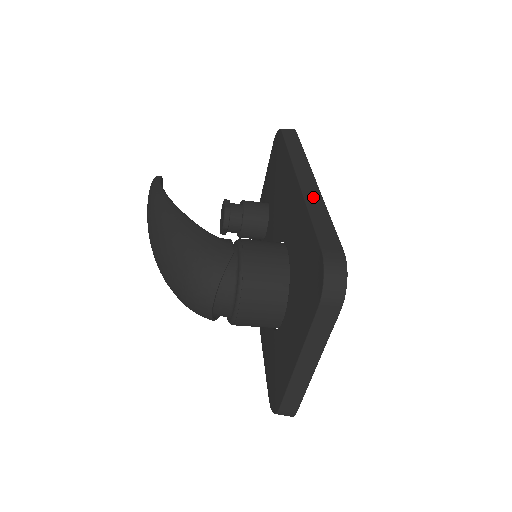
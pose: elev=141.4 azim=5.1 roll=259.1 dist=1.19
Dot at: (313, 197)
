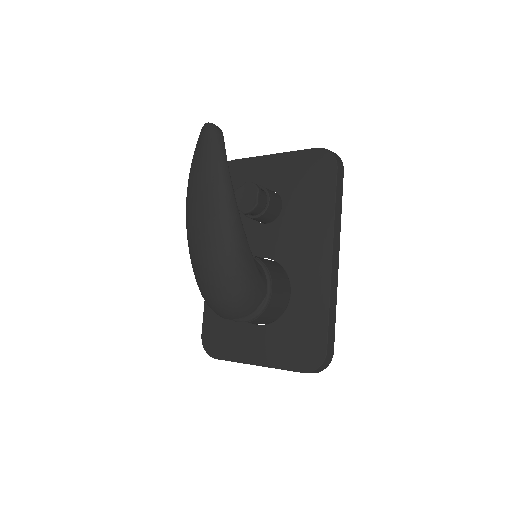
Dot at: (334, 286)
